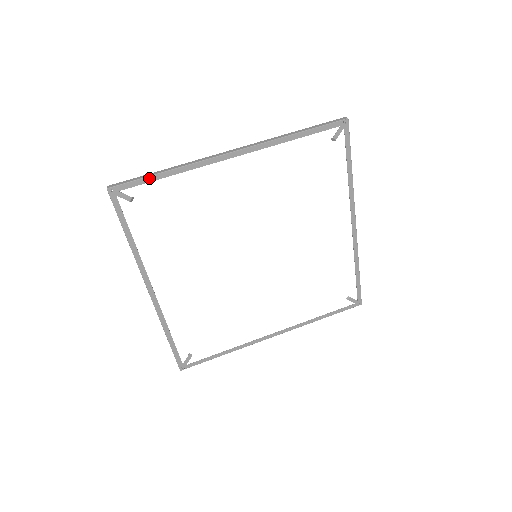
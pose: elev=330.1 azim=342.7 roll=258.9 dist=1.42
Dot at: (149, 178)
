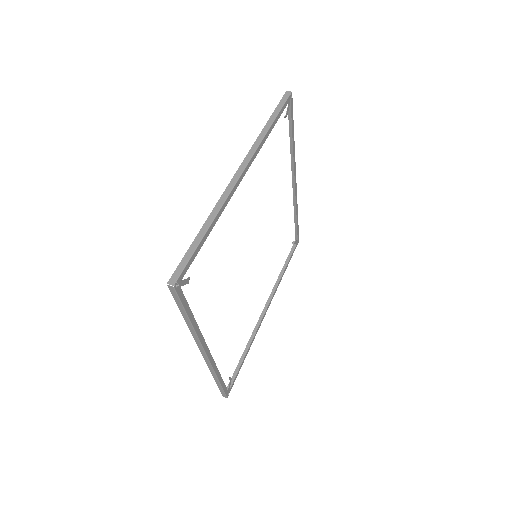
Dot at: (198, 247)
